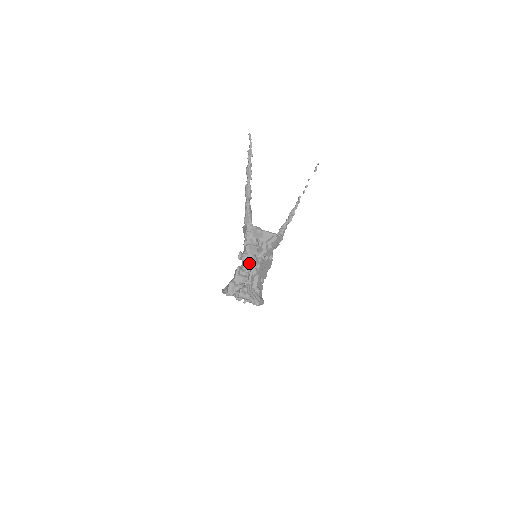
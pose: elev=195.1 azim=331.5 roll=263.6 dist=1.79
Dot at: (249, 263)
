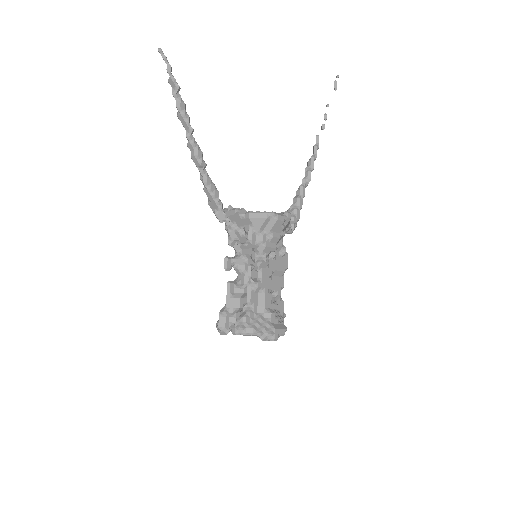
Dot at: (246, 271)
